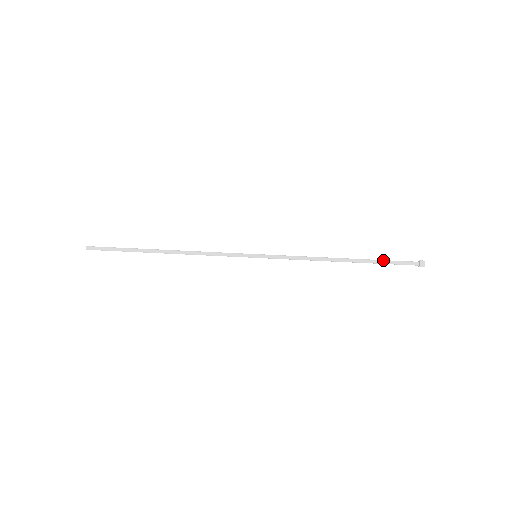
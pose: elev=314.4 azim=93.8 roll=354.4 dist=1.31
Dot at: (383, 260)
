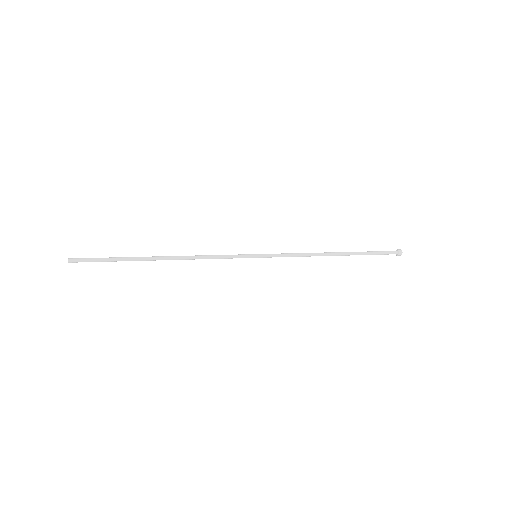
Dot at: (367, 252)
